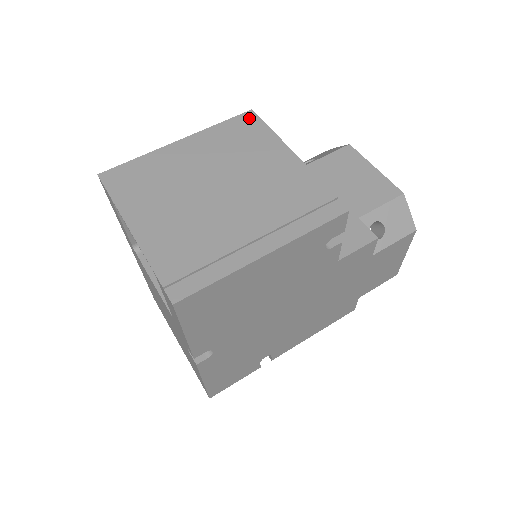
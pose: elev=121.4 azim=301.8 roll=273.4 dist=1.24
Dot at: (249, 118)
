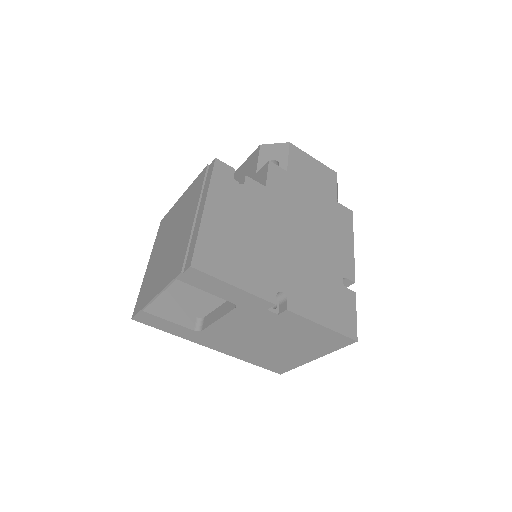
Dot at: (162, 222)
